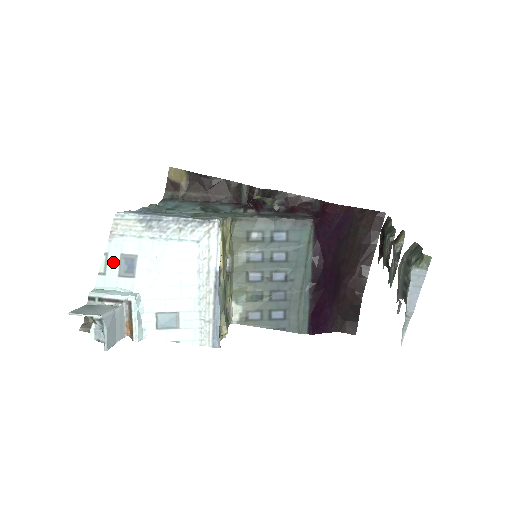
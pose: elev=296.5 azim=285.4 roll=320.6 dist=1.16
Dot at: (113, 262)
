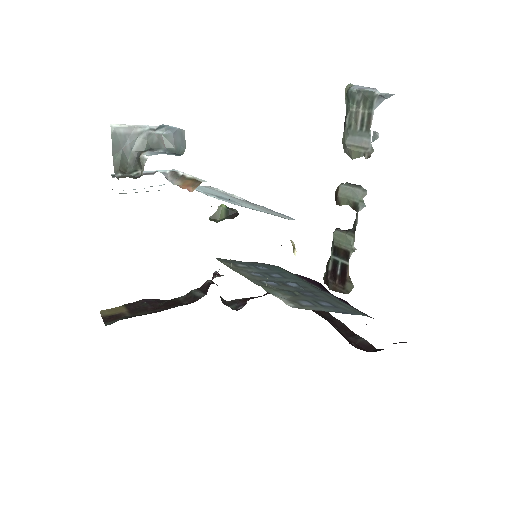
Dot at: occluded
